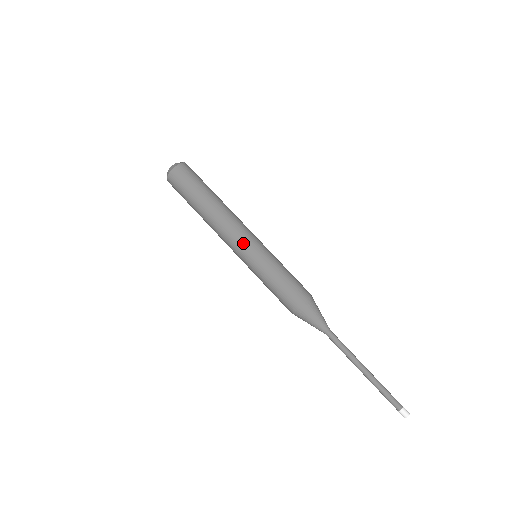
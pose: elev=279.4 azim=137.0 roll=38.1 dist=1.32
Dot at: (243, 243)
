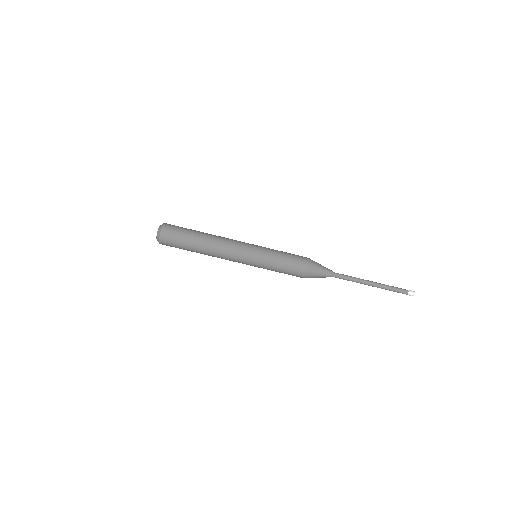
Dot at: (241, 261)
